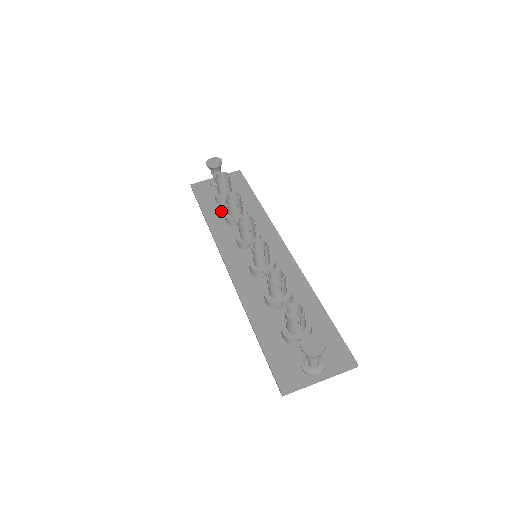
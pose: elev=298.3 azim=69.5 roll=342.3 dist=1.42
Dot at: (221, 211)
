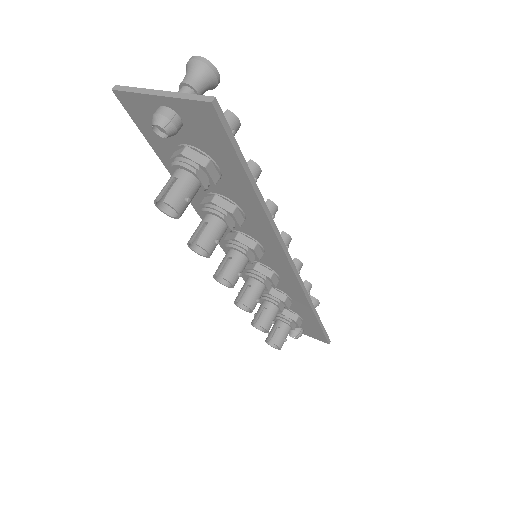
Dot at: occluded
